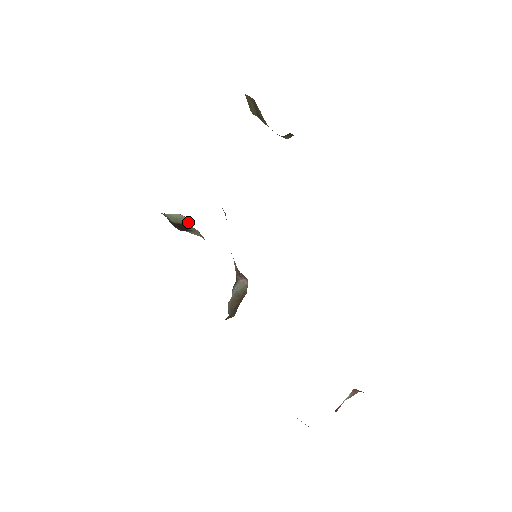
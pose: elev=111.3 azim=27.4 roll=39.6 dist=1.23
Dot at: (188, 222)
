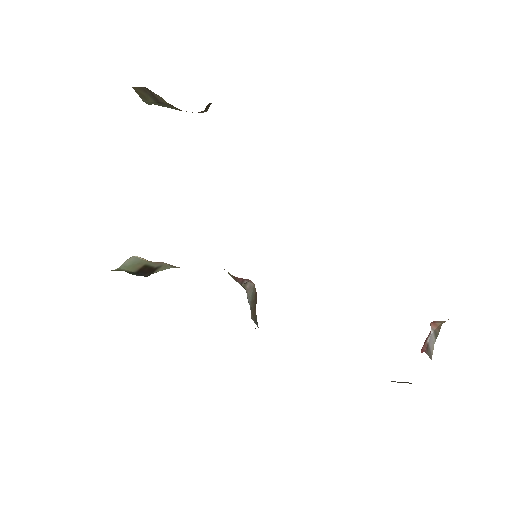
Dot at: (146, 260)
